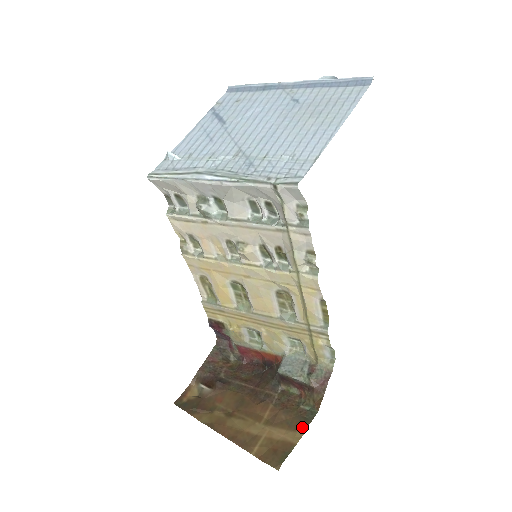
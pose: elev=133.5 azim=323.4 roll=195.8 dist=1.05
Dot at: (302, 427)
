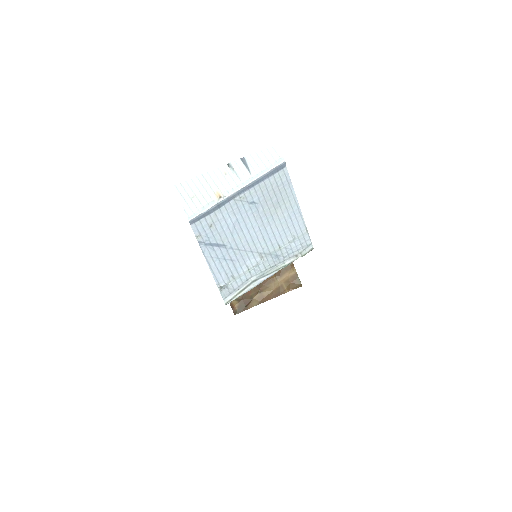
Dot at: (292, 265)
